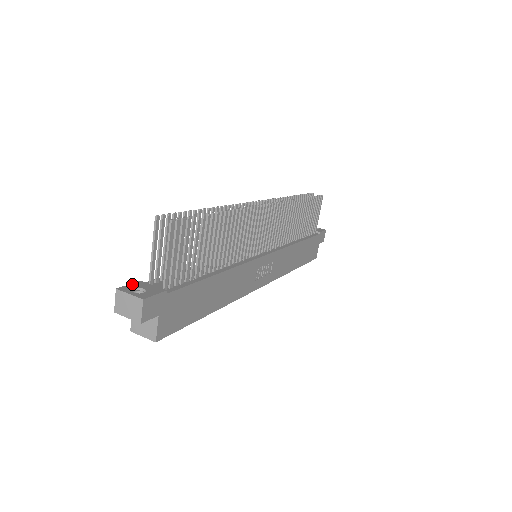
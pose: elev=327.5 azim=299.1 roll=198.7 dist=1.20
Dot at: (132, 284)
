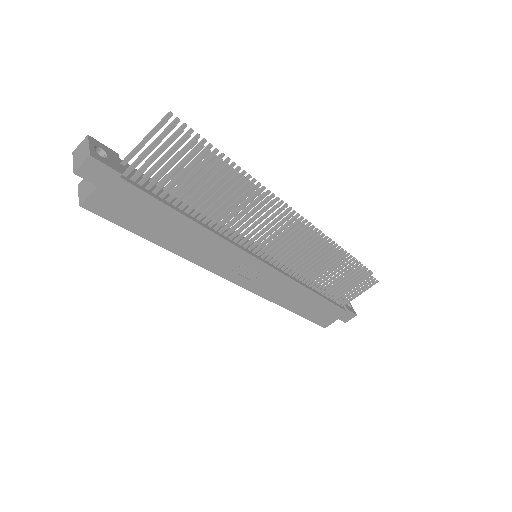
Dot at: (106, 147)
